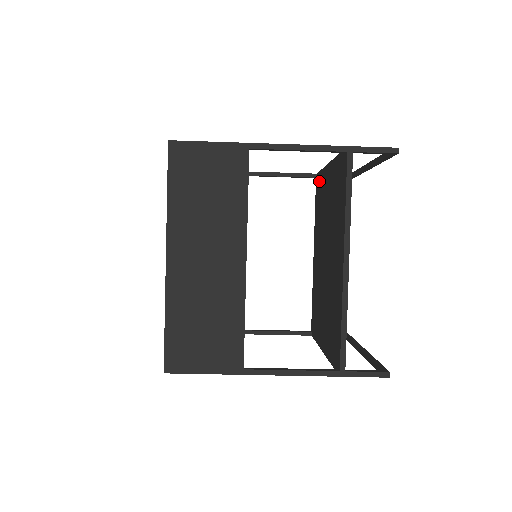
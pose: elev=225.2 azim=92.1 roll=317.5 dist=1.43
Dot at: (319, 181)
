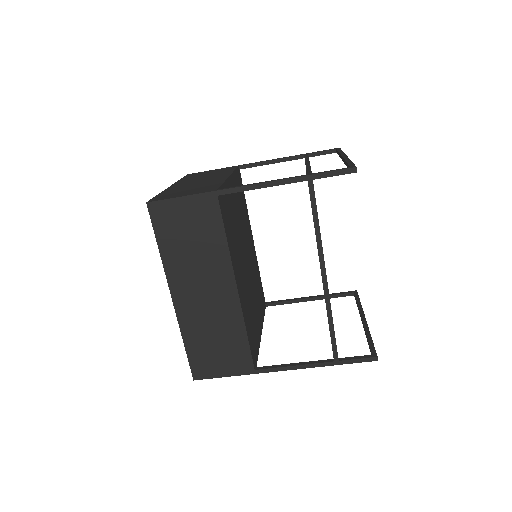
Dot at: occluded
